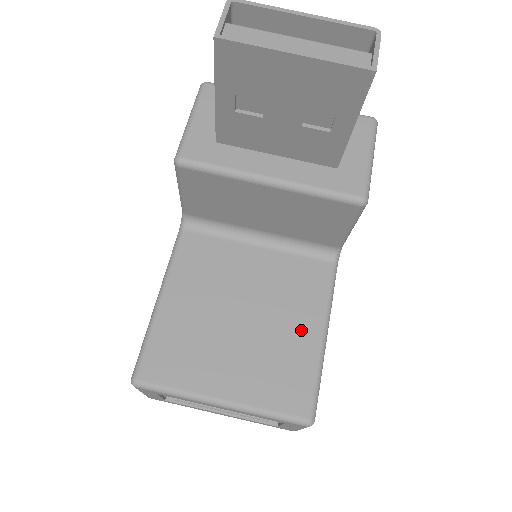
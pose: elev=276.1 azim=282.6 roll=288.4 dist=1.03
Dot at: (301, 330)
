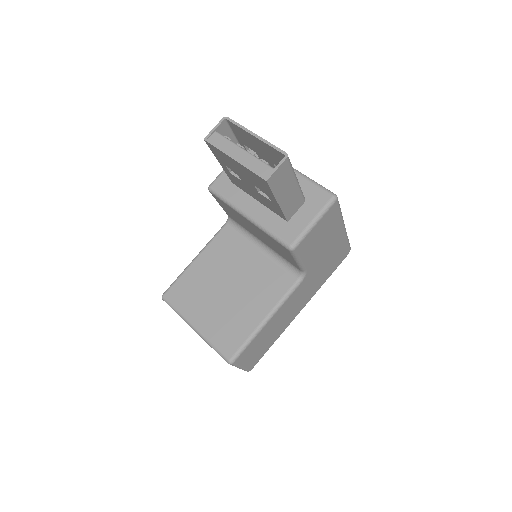
Dot at: (254, 310)
